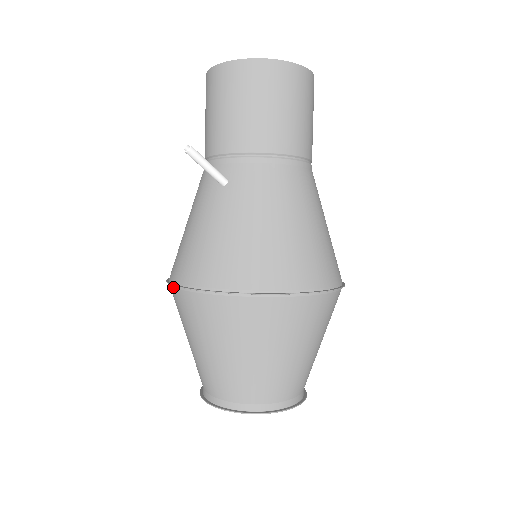
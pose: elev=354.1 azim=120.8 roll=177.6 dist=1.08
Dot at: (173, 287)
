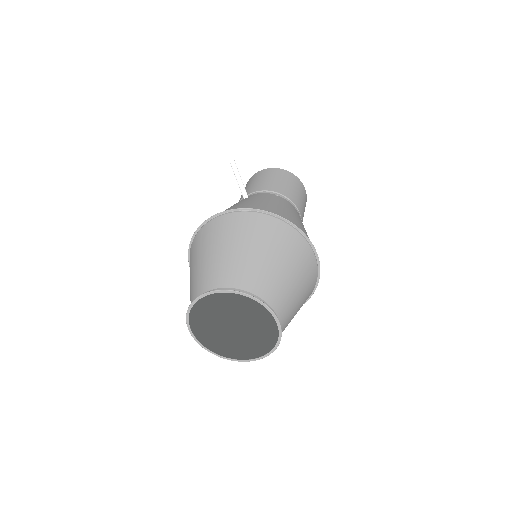
Dot at: (196, 235)
